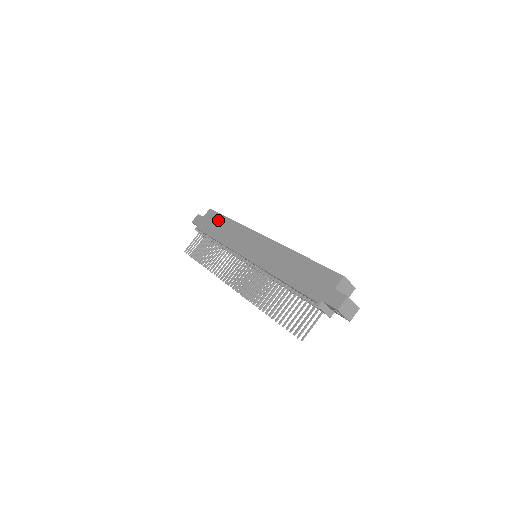
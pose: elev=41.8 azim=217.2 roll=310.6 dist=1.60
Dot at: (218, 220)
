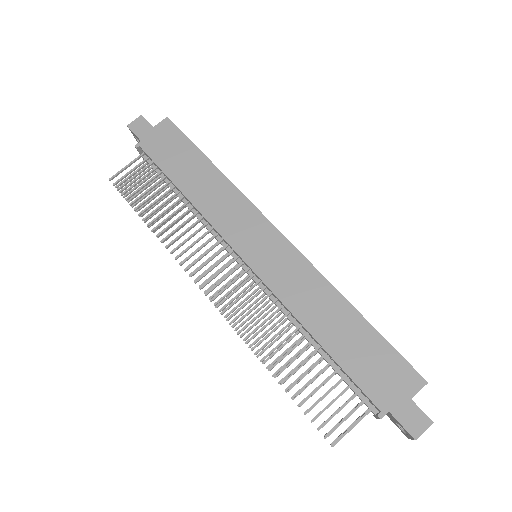
Dot at: (187, 152)
